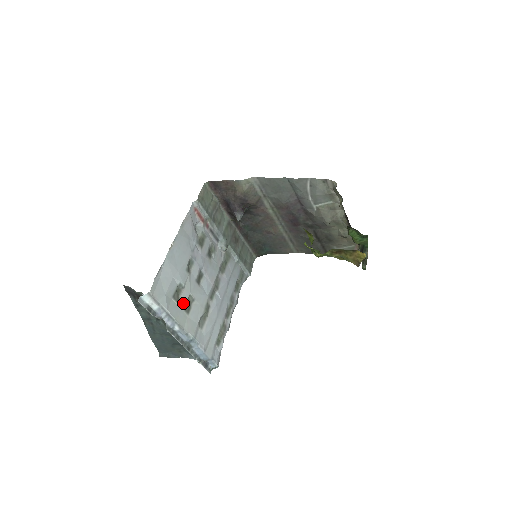
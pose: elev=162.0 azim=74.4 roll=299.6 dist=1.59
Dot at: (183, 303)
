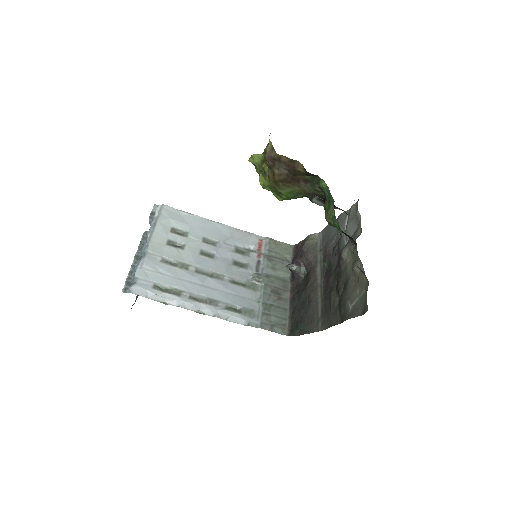
Dot at: (173, 239)
